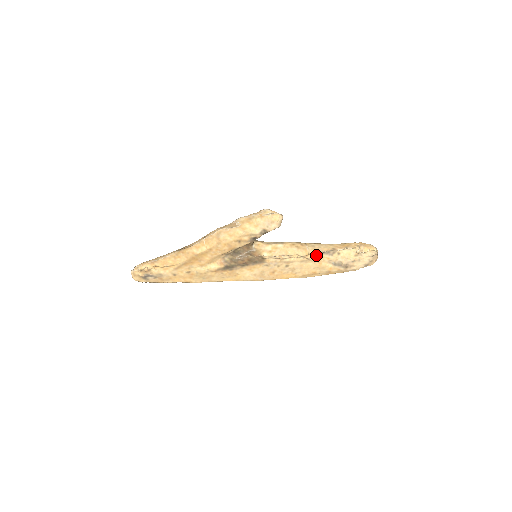
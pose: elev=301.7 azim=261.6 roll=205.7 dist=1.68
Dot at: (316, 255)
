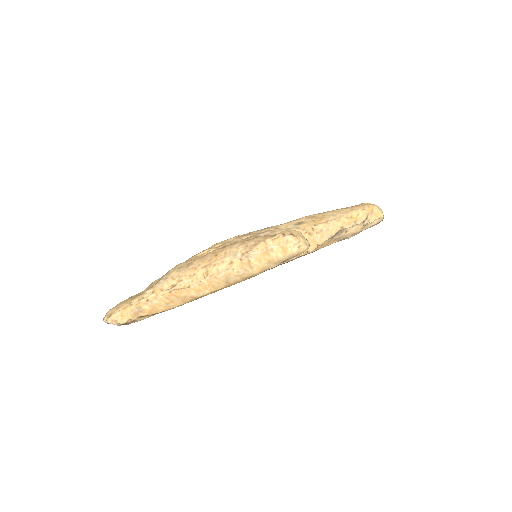
Dot at: (325, 243)
